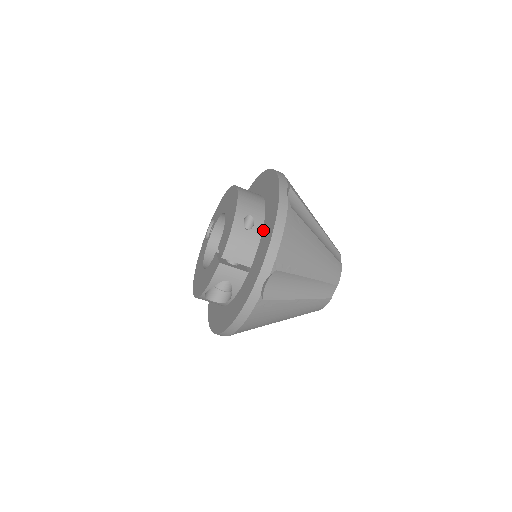
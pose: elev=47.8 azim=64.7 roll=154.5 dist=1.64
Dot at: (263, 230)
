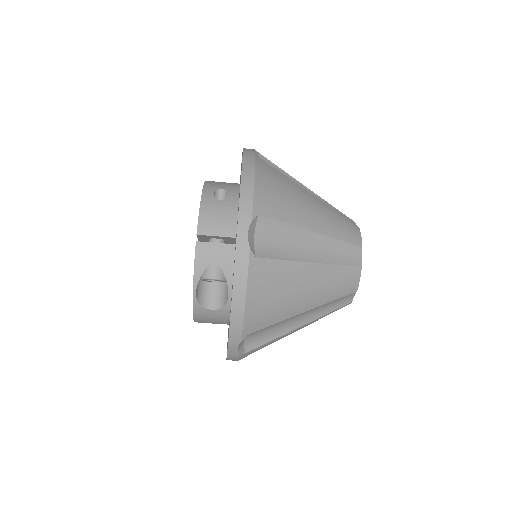
Dot at: occluded
